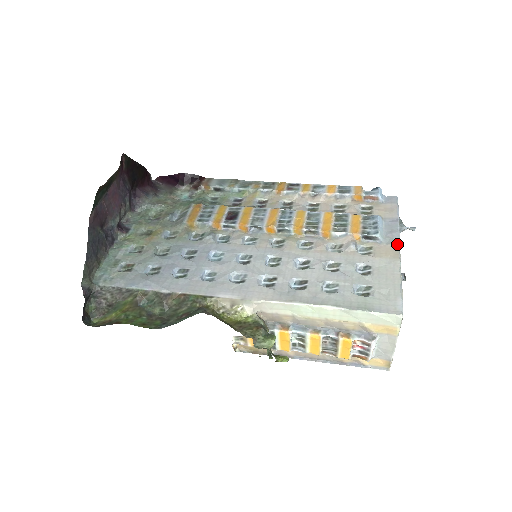
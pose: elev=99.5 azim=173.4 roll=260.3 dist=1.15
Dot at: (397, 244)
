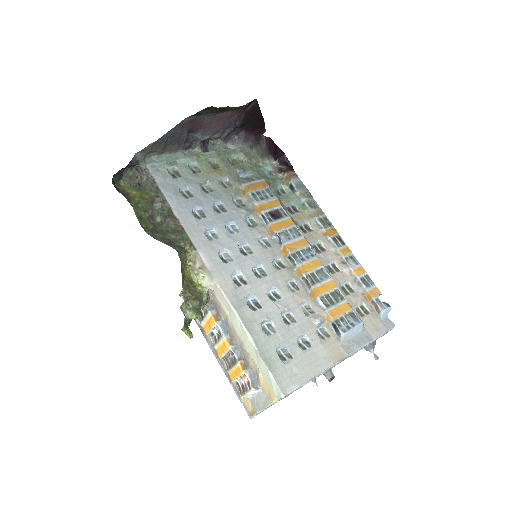
Dot at: (347, 353)
